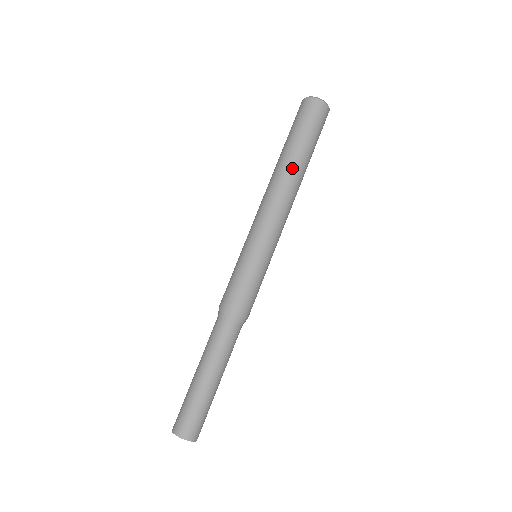
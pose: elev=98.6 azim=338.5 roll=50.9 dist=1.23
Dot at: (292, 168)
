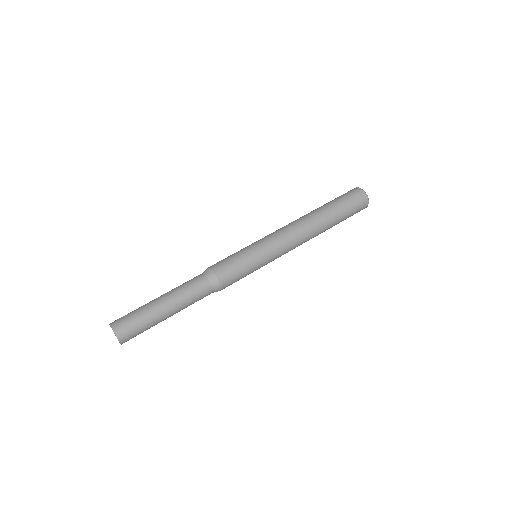
Dot at: (322, 223)
